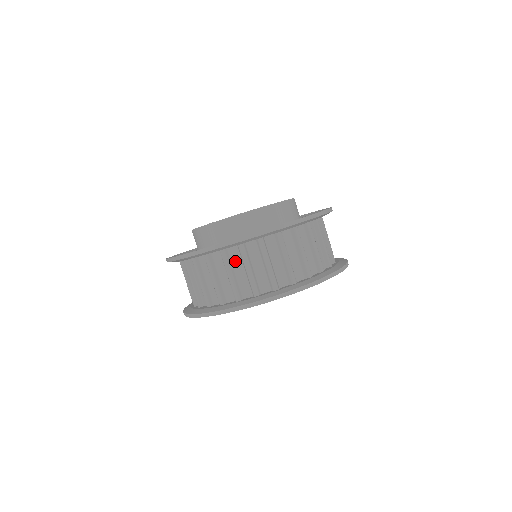
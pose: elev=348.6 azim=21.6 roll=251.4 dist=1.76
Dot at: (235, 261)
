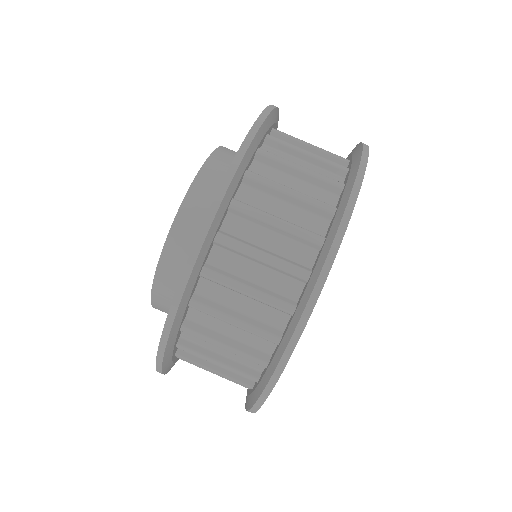
Dot at: (273, 177)
